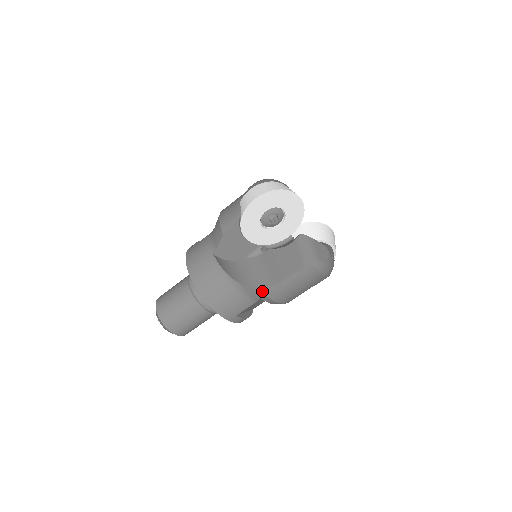
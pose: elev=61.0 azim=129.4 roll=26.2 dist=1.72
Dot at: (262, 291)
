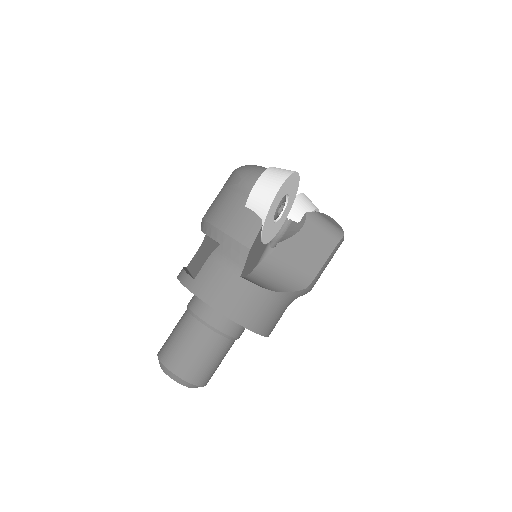
Dot at: (307, 288)
